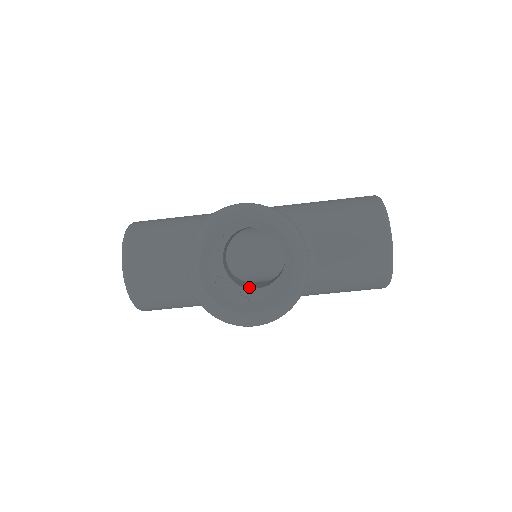
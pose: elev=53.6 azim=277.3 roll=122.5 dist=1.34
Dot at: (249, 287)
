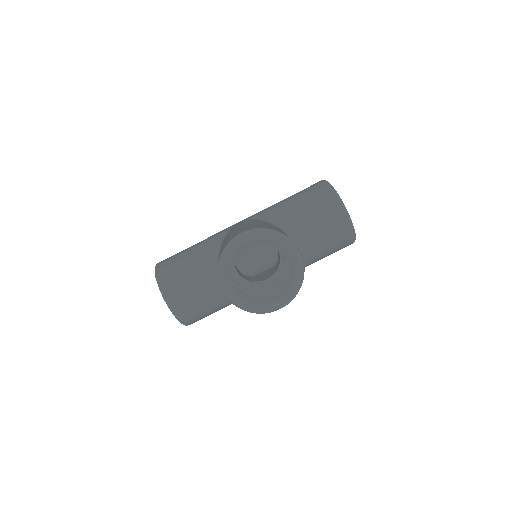
Dot at: (261, 280)
